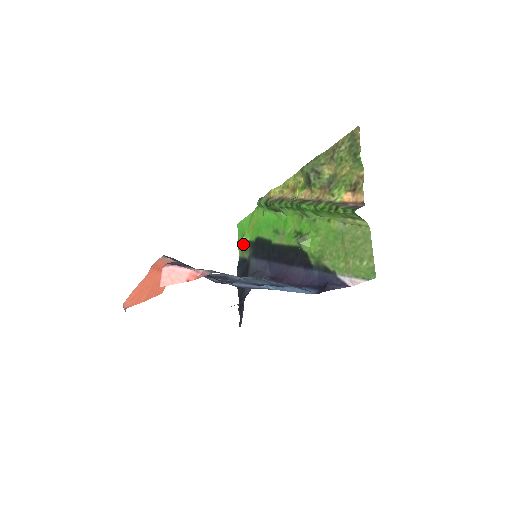
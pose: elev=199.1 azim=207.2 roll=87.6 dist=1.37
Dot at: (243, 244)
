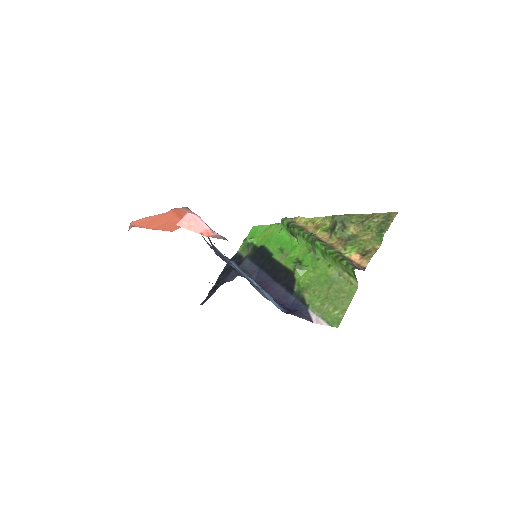
Dot at: (248, 244)
